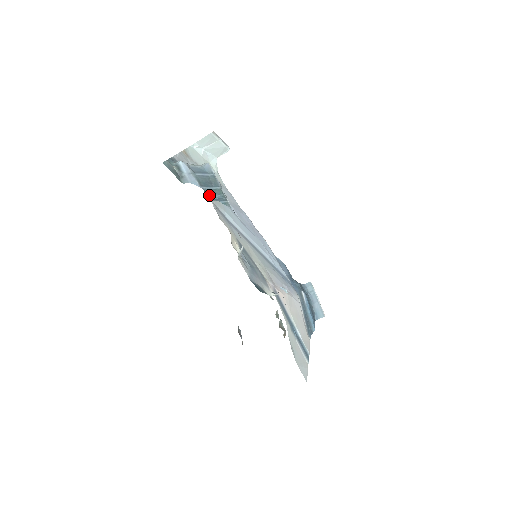
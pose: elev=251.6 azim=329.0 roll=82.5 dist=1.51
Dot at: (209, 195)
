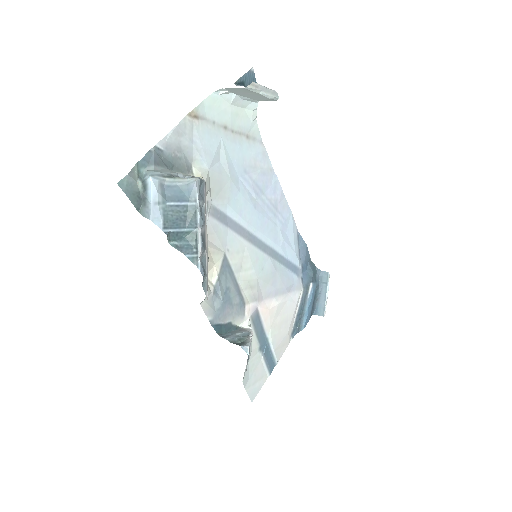
Dot at: (175, 239)
